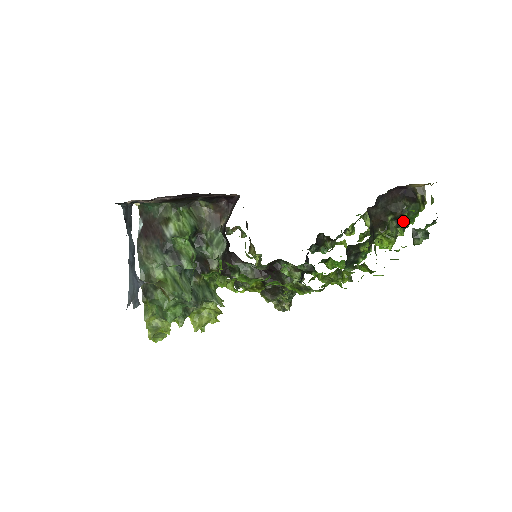
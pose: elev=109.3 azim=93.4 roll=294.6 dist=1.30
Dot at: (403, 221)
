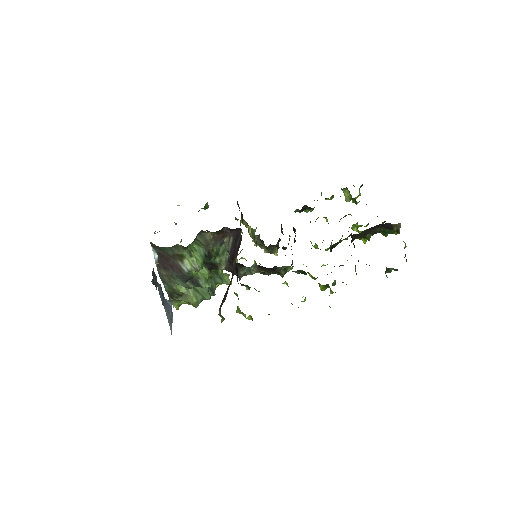
Dot at: occluded
